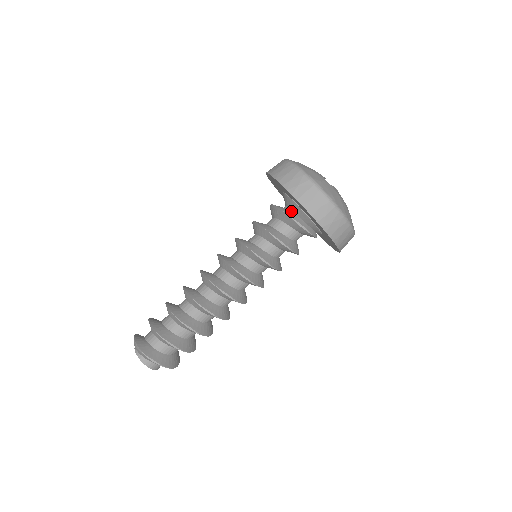
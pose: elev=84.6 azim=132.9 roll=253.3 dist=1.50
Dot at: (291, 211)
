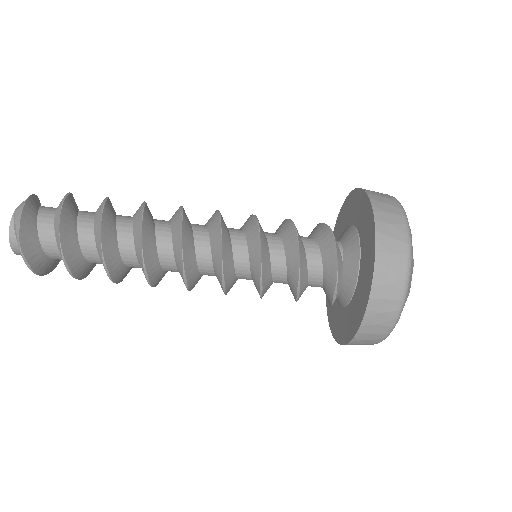
Dot at: (343, 267)
